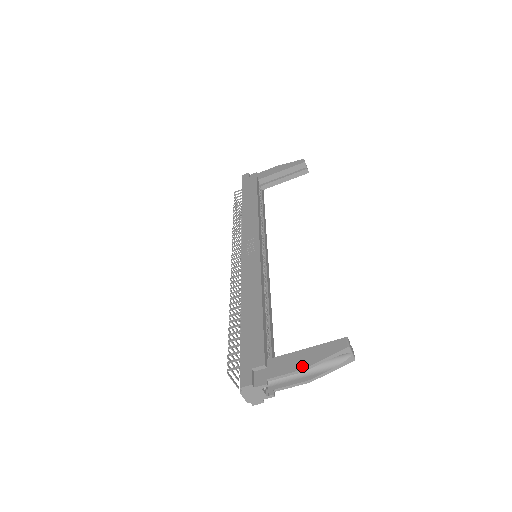
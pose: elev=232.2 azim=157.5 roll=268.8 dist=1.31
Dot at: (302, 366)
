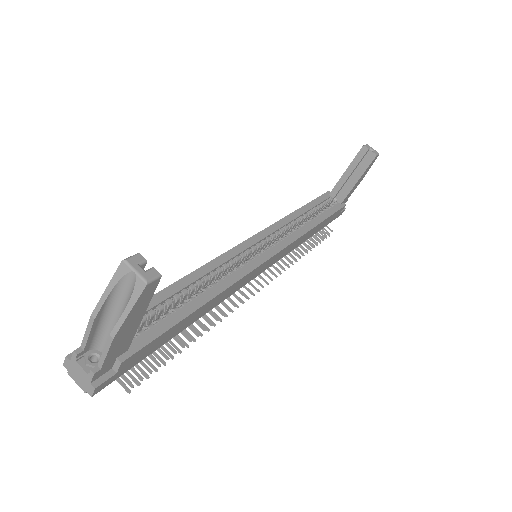
Dot at: (95, 313)
